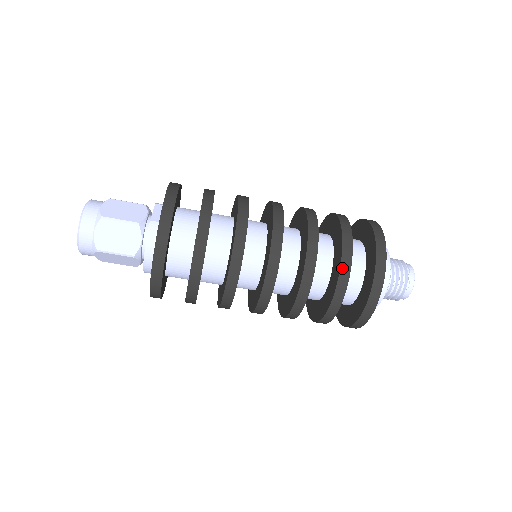
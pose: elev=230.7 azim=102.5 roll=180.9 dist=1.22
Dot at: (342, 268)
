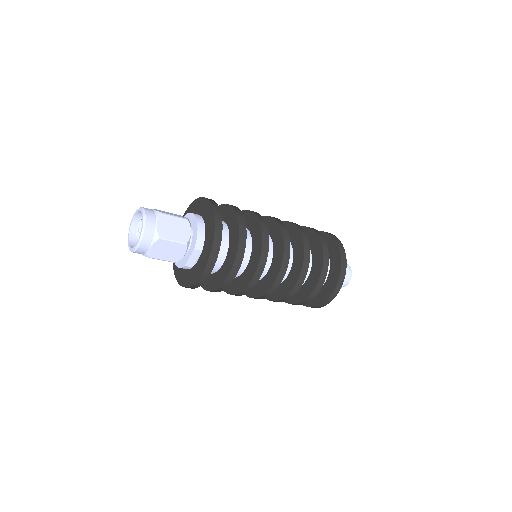
Dot at: occluded
